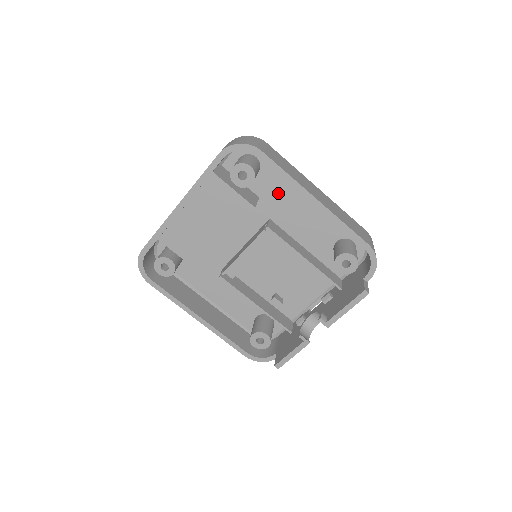
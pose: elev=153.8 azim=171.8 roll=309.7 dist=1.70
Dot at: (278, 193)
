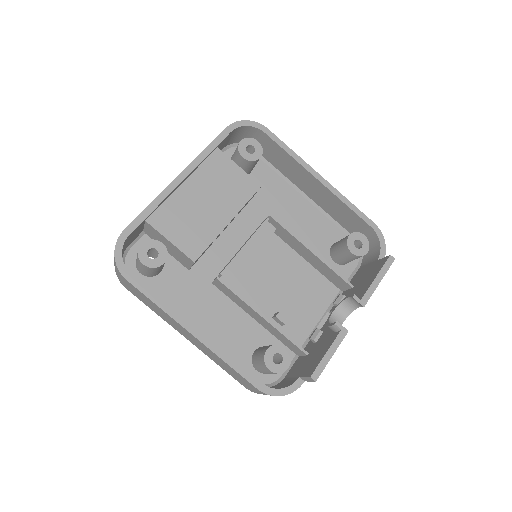
Dot at: (270, 194)
